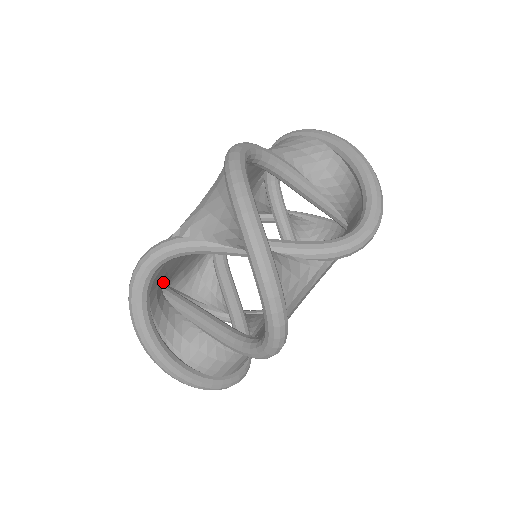
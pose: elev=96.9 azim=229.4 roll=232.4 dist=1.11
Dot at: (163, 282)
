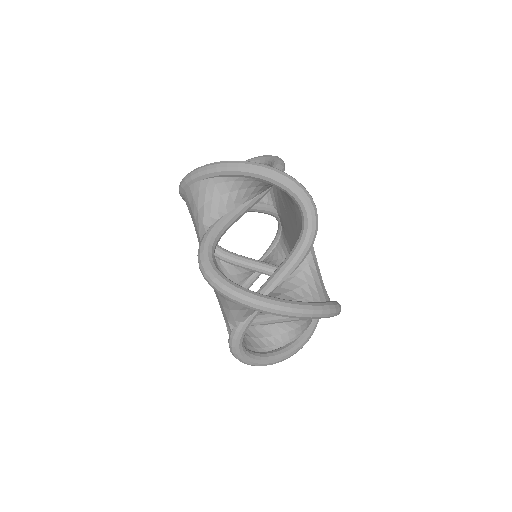
Dot at: occluded
